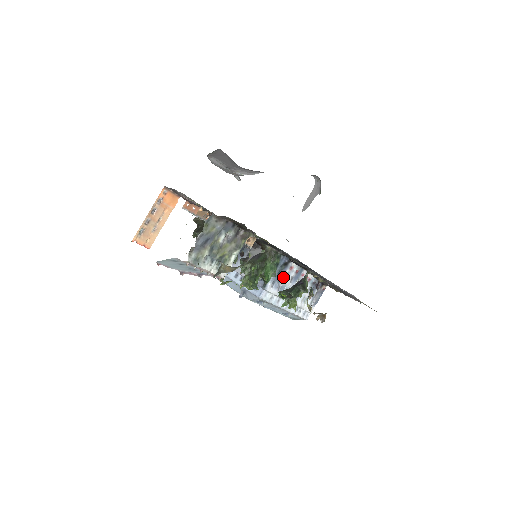
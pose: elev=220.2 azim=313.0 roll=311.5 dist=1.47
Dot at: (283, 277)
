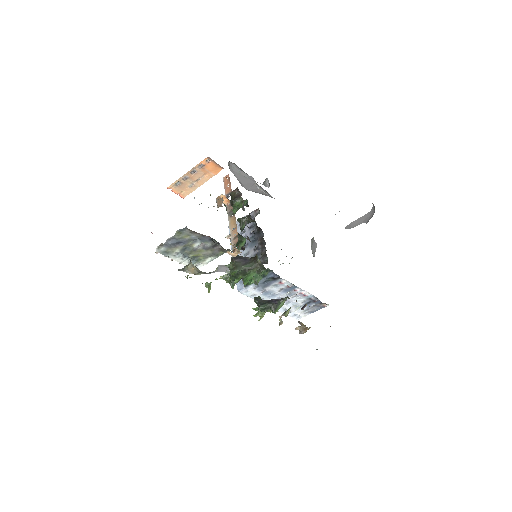
Dot at: (270, 286)
